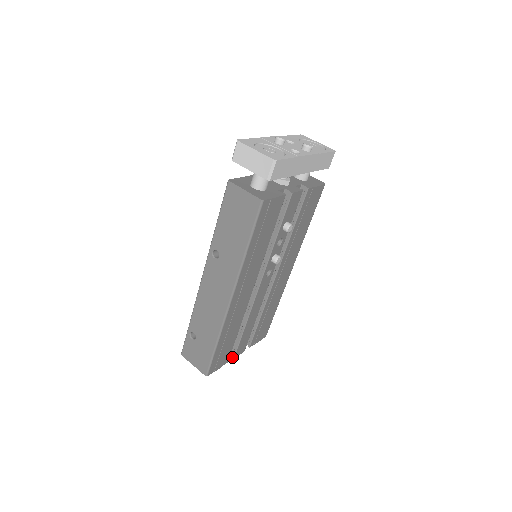
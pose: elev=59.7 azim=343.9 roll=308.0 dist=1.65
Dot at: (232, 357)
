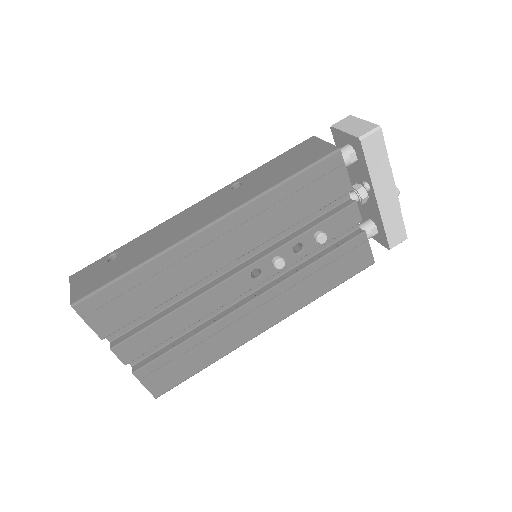
Dot at: (110, 346)
